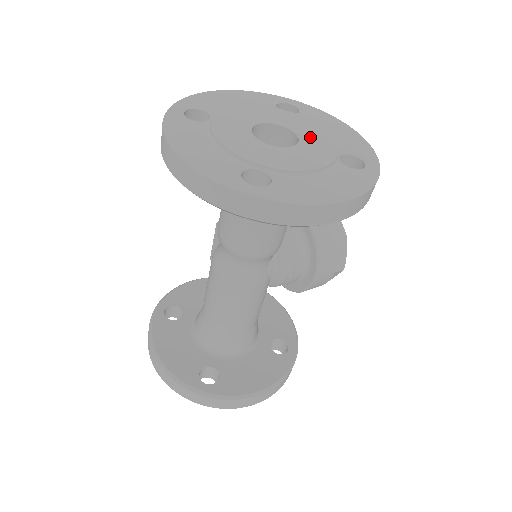
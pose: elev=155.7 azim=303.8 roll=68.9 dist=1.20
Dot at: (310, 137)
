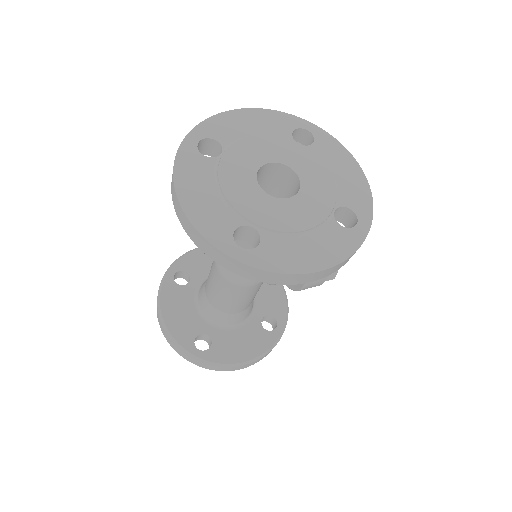
Dot at: (312, 184)
